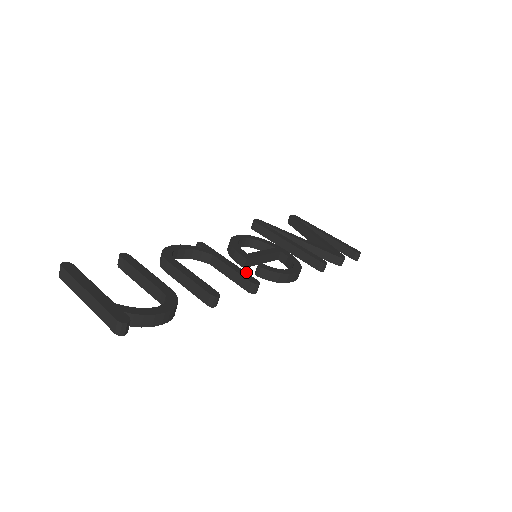
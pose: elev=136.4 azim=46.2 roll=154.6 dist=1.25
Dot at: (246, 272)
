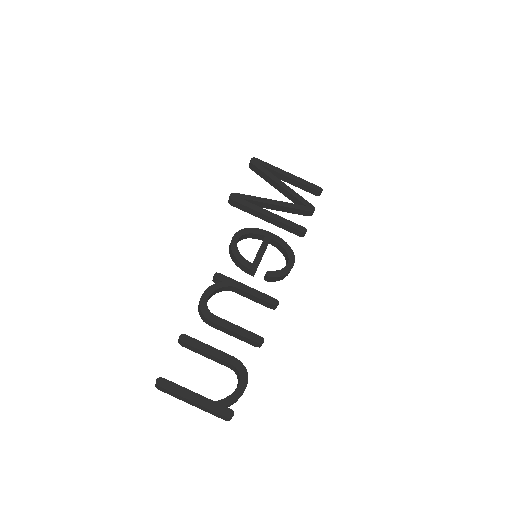
Dot at: (264, 293)
